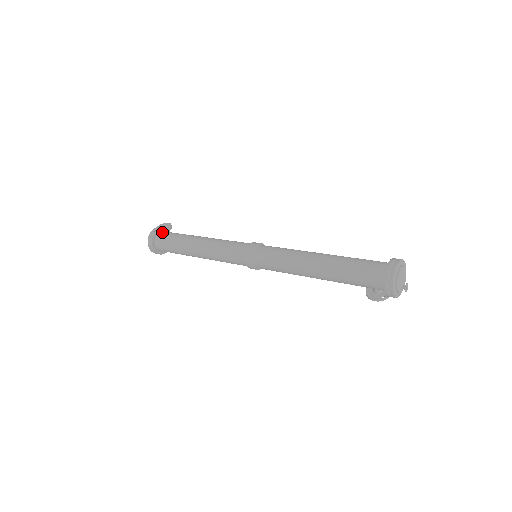
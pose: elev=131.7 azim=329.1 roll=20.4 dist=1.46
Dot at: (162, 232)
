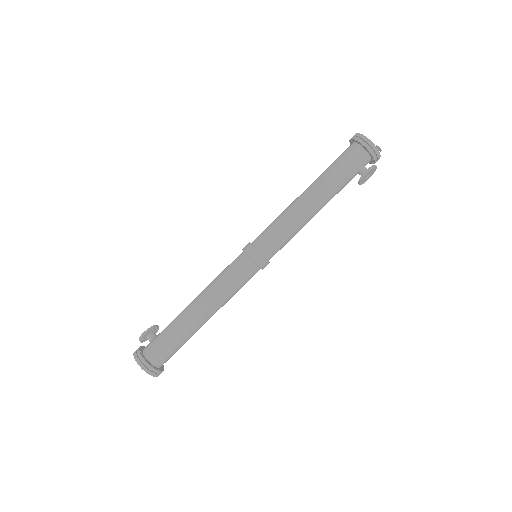
Dot at: (149, 330)
